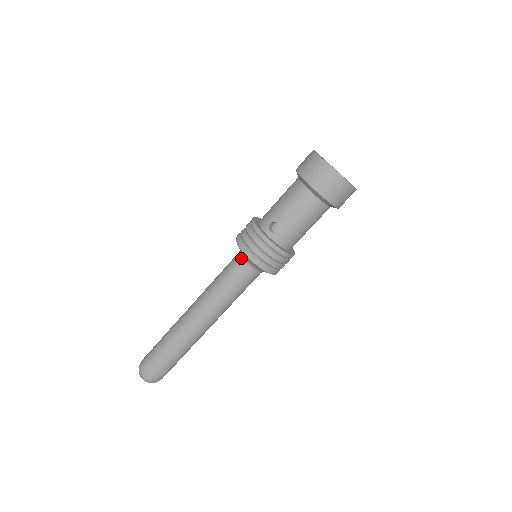
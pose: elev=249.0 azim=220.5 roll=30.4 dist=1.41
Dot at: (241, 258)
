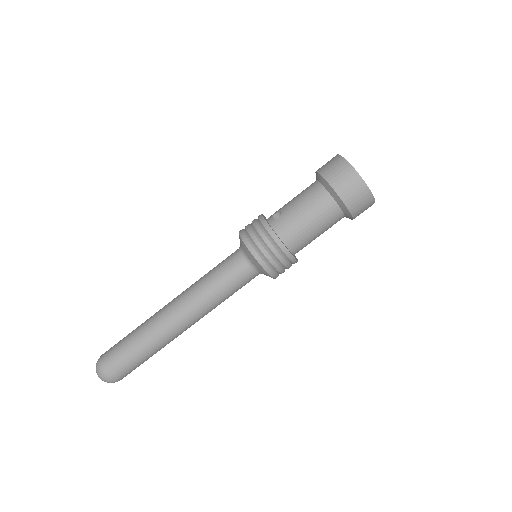
Dot at: (238, 249)
